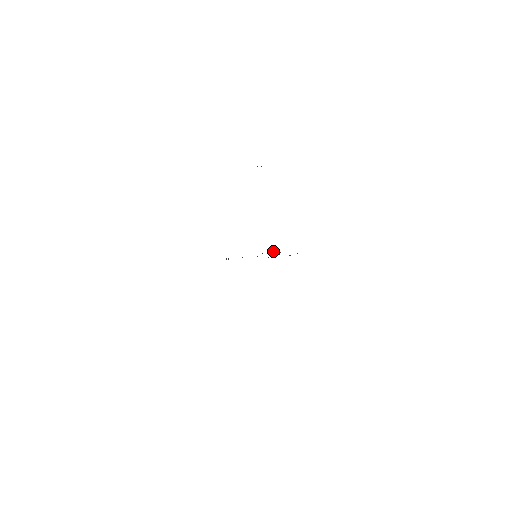
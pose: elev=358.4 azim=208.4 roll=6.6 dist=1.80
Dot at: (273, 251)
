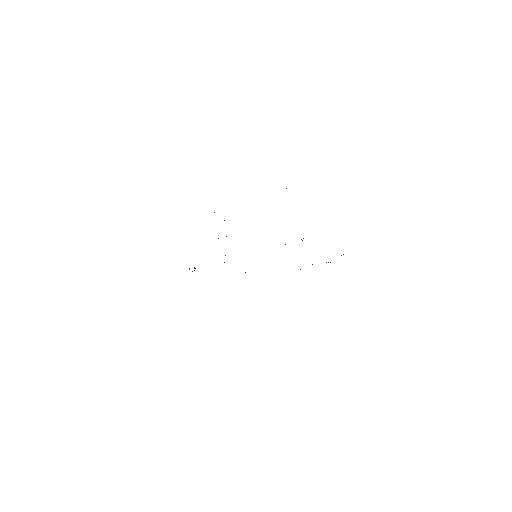
Dot at: occluded
